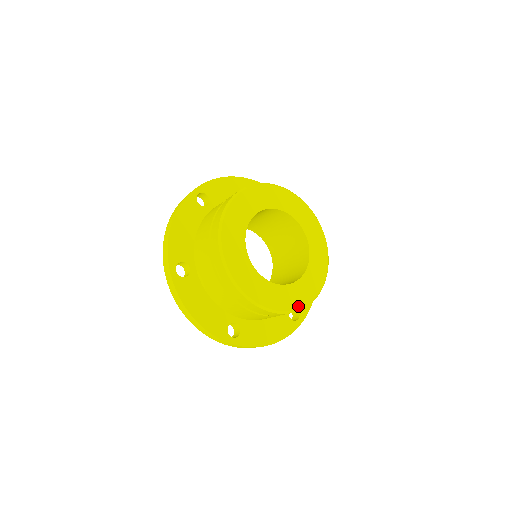
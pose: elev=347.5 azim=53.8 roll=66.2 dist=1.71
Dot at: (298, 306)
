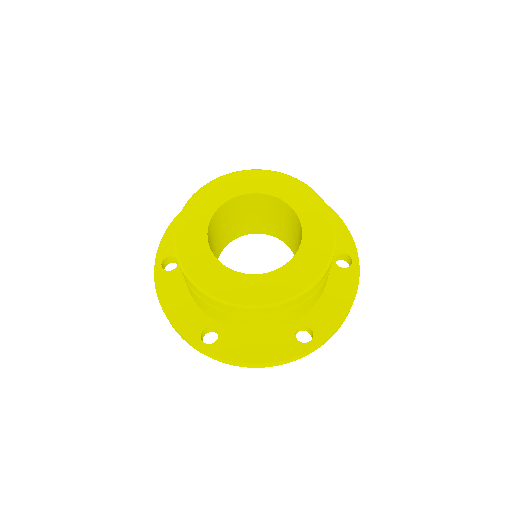
Dot at: (261, 301)
